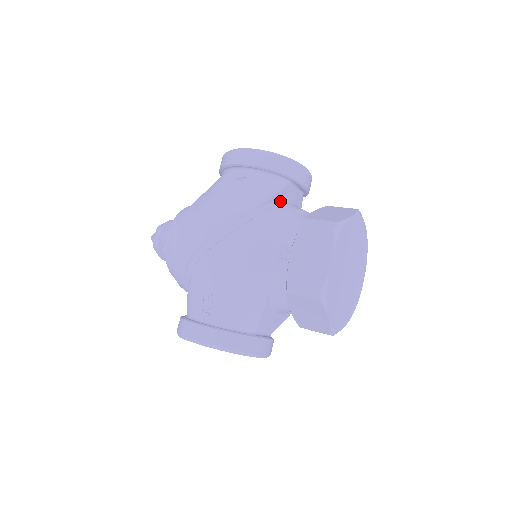
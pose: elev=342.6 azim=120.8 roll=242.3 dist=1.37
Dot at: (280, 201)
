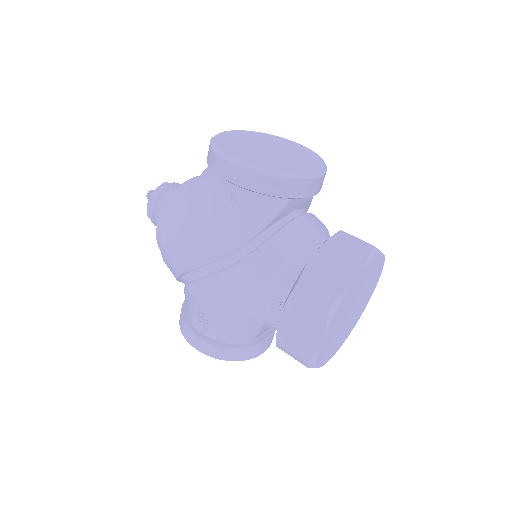
Dot at: (279, 219)
